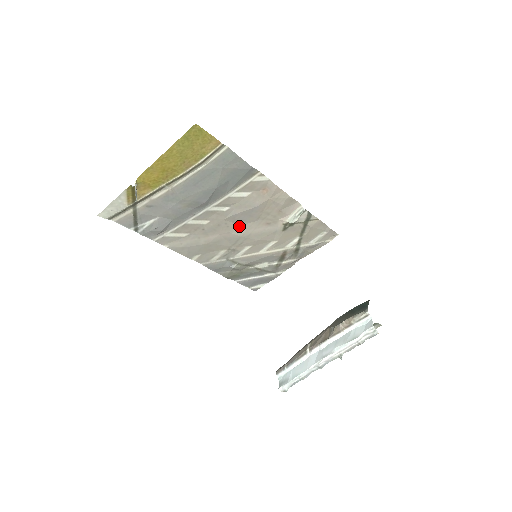
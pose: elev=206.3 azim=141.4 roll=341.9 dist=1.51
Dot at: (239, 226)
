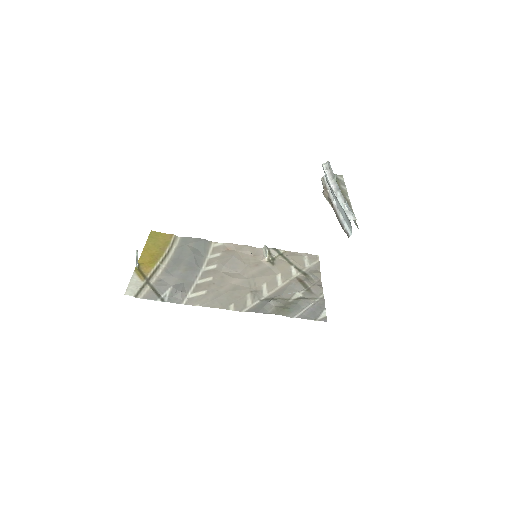
Dot at: (238, 274)
